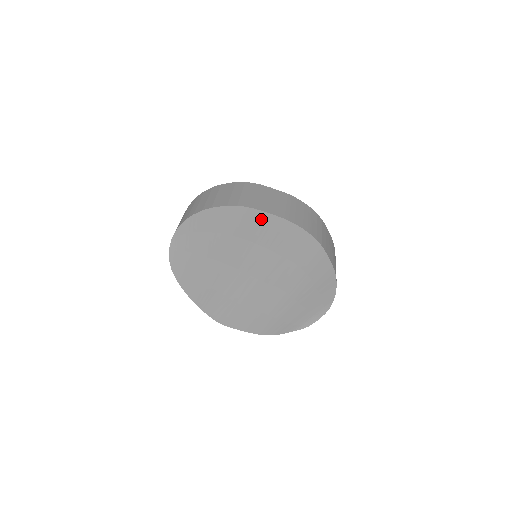
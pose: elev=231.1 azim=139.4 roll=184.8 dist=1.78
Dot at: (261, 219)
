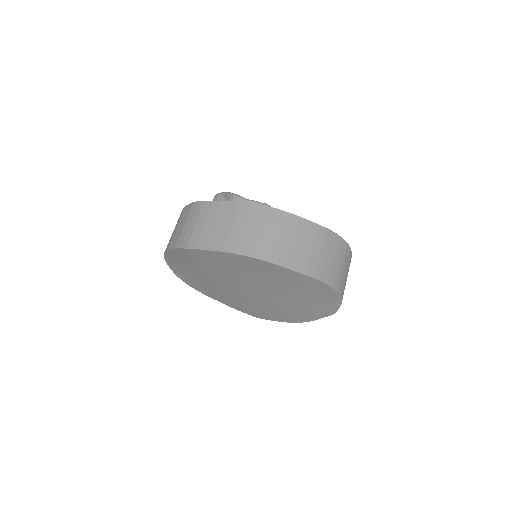
Dot at: (206, 254)
